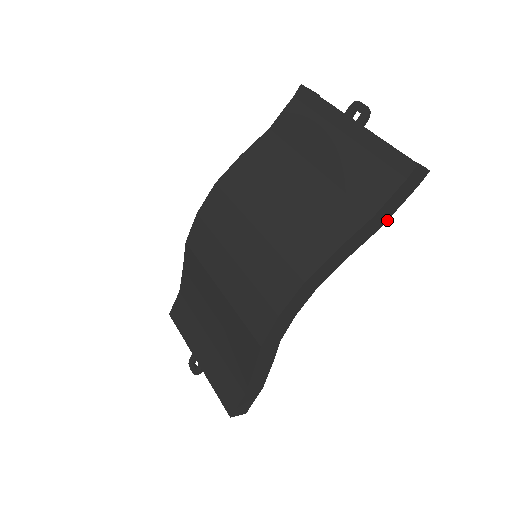
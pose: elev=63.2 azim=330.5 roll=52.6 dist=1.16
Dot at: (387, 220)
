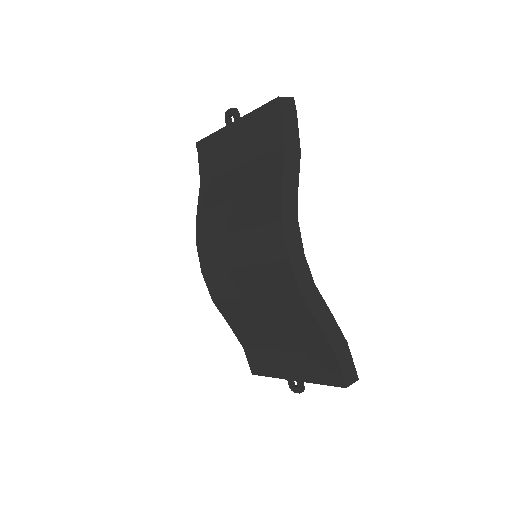
Dot at: occluded
